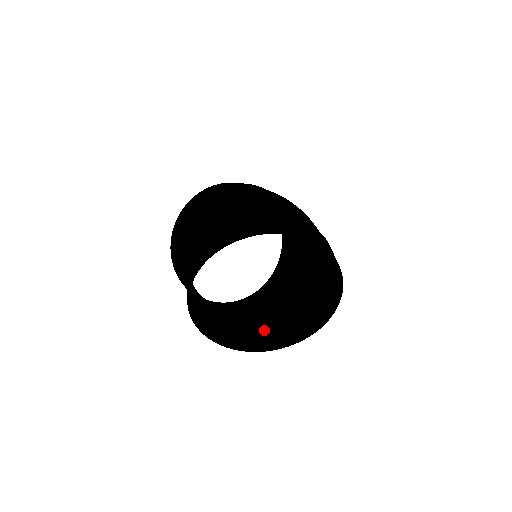
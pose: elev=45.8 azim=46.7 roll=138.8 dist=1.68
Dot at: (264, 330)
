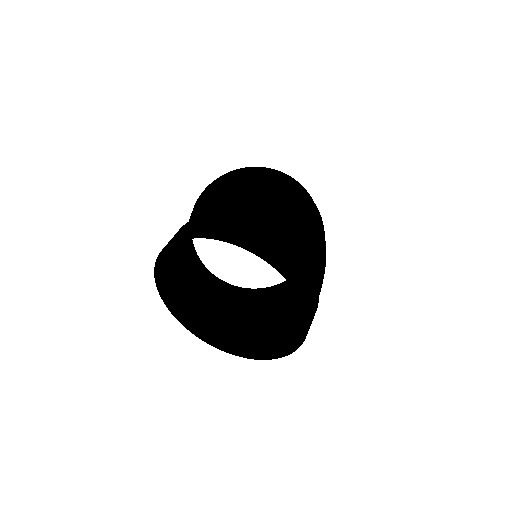
Dot at: (237, 330)
